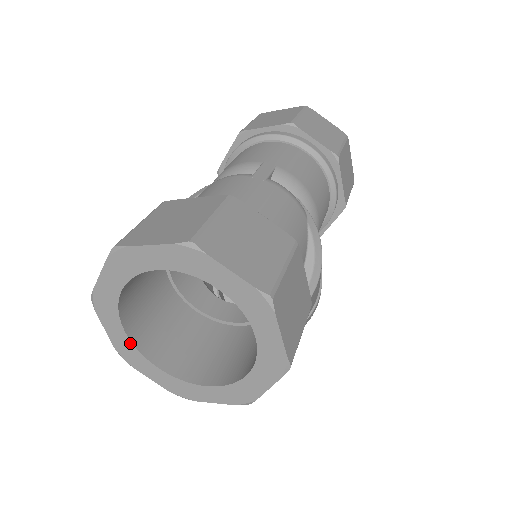
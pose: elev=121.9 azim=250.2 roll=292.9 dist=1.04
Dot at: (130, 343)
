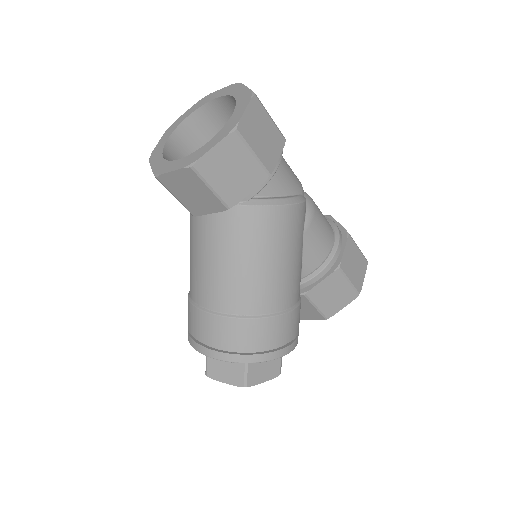
Dot at: (164, 145)
